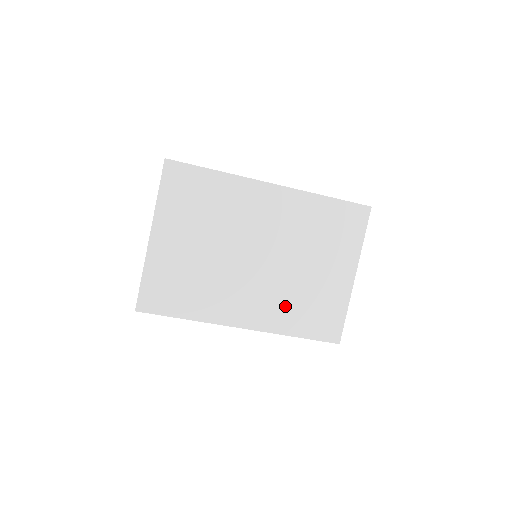
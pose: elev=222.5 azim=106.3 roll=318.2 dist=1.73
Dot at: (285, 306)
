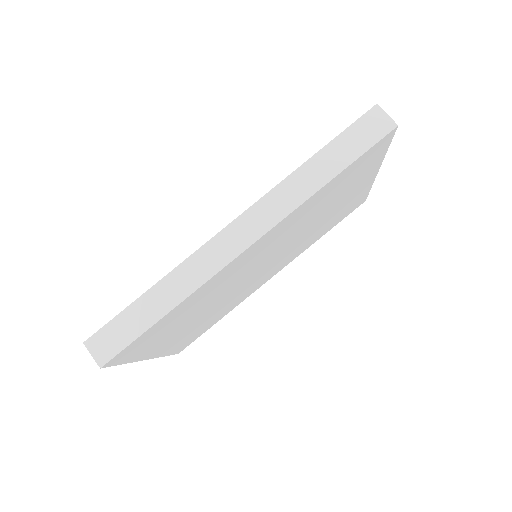
Dot at: occluded
